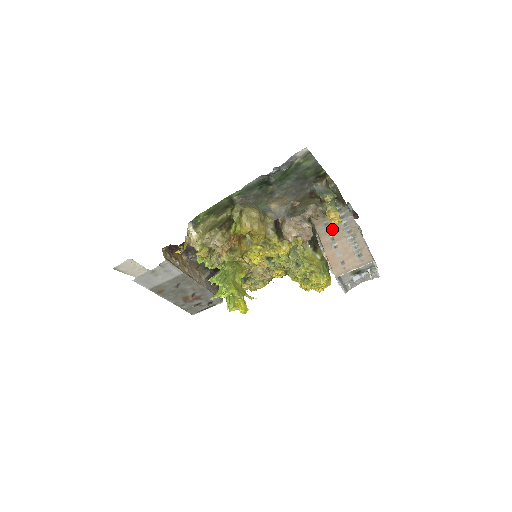
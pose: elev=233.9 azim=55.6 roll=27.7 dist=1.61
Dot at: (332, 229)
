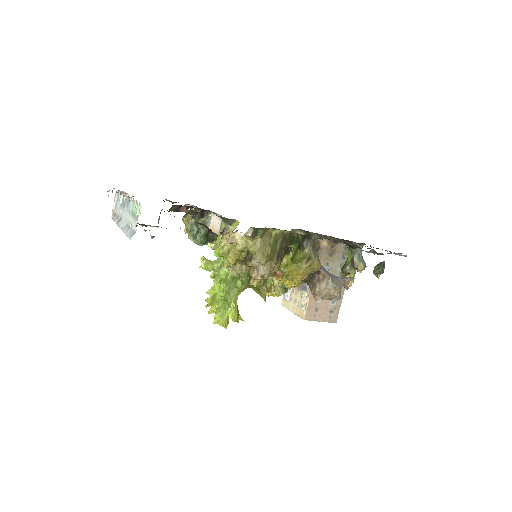
Dot at: occluded
